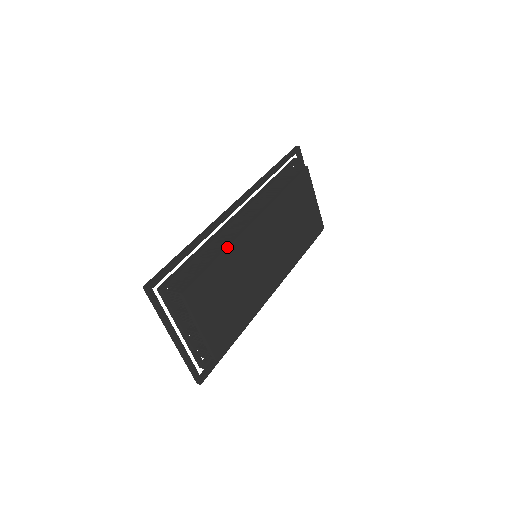
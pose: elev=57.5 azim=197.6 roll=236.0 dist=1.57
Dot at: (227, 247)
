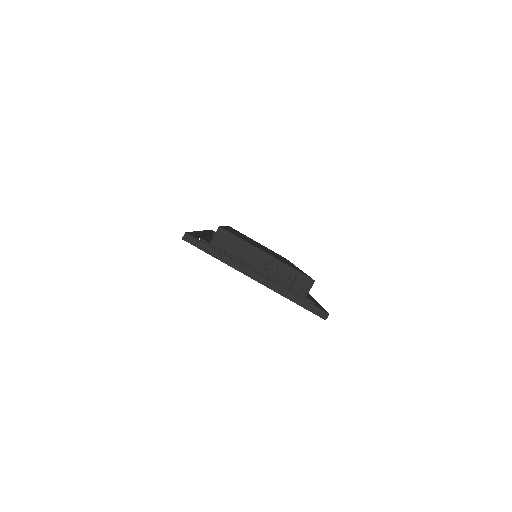
Dot at: occluded
